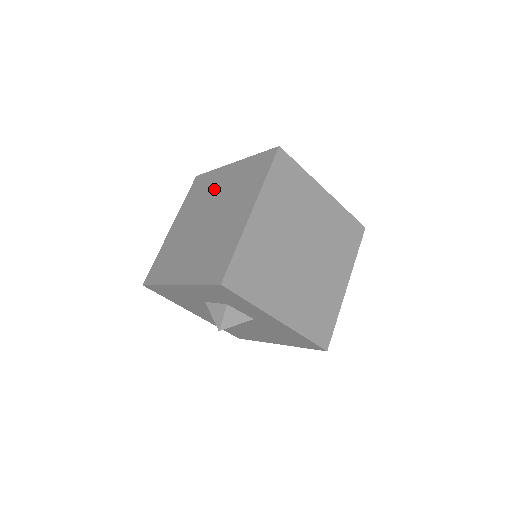
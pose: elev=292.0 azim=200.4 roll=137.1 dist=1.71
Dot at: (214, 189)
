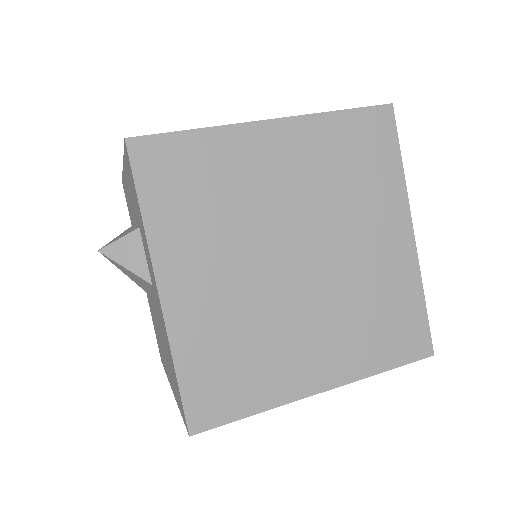
Dot at: occluded
